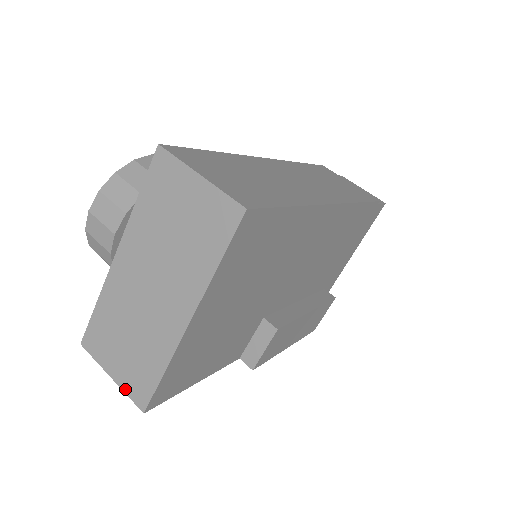
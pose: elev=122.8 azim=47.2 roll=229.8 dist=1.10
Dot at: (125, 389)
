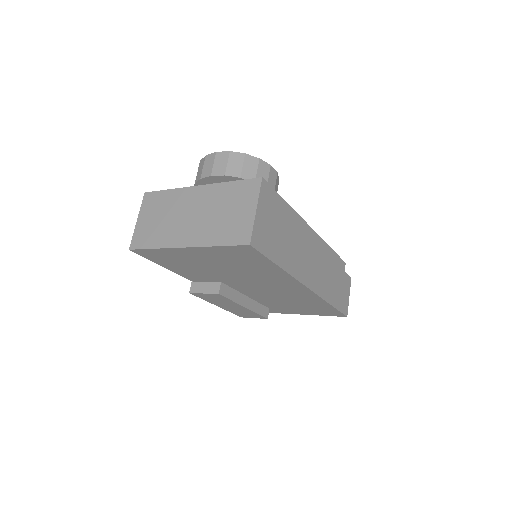
Dot at: (135, 232)
